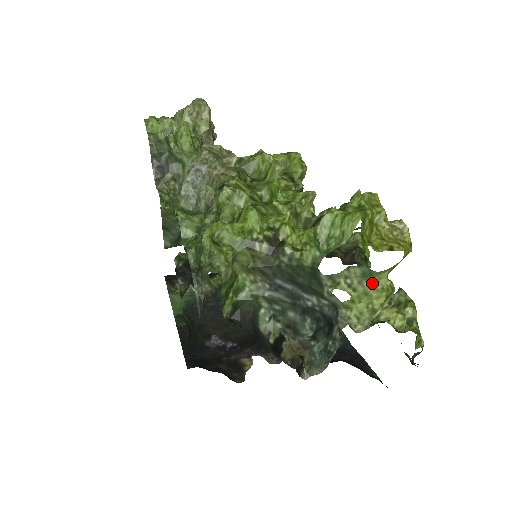
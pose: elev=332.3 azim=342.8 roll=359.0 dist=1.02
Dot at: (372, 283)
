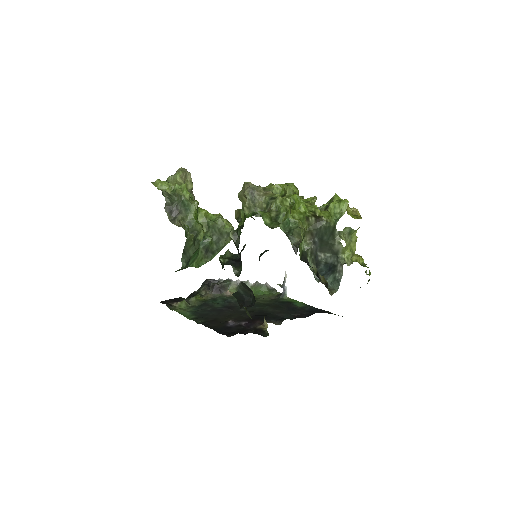
Dot at: (351, 238)
